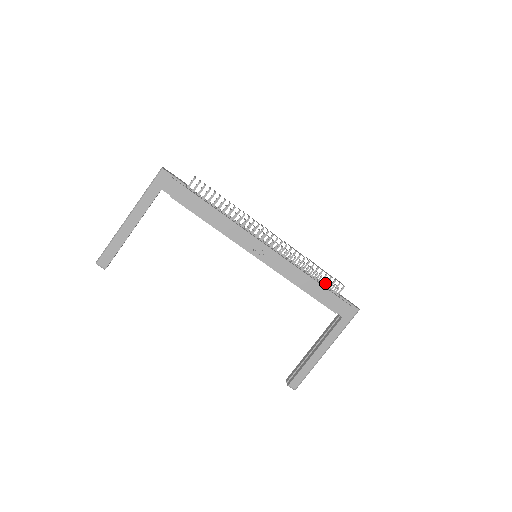
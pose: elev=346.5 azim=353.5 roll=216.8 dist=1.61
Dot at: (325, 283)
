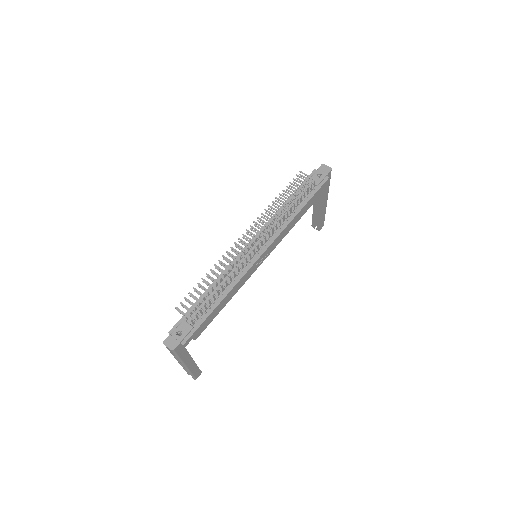
Dot at: (304, 197)
